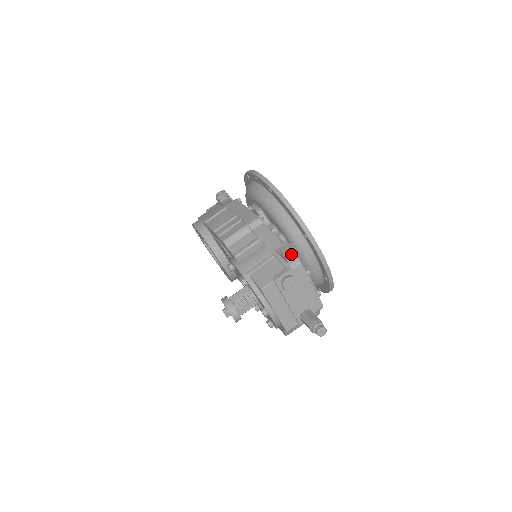
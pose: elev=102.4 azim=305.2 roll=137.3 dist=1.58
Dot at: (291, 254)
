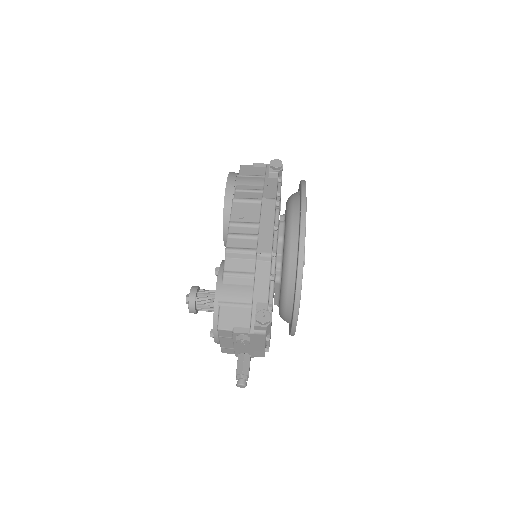
Dot at: (262, 324)
